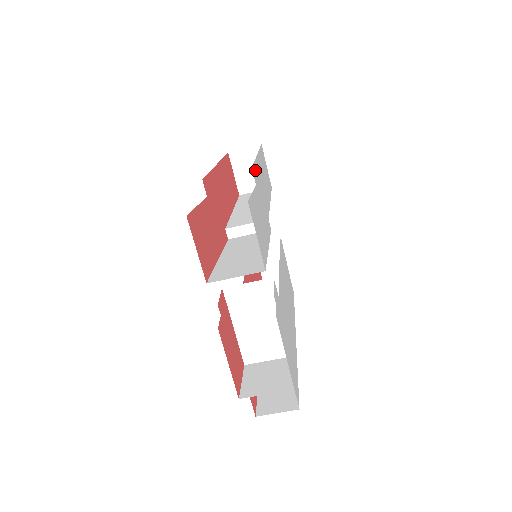
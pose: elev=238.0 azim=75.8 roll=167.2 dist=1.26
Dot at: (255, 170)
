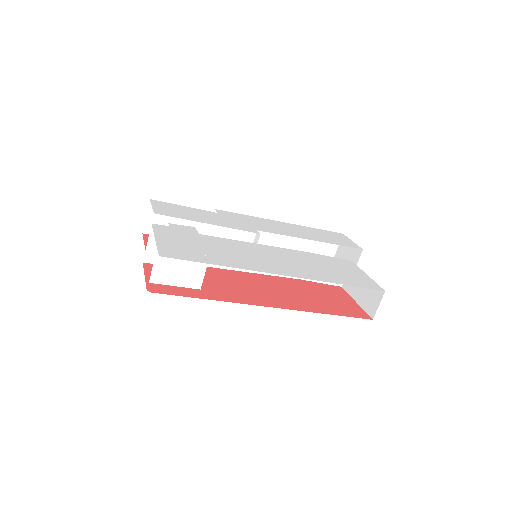
Dot at: (236, 215)
